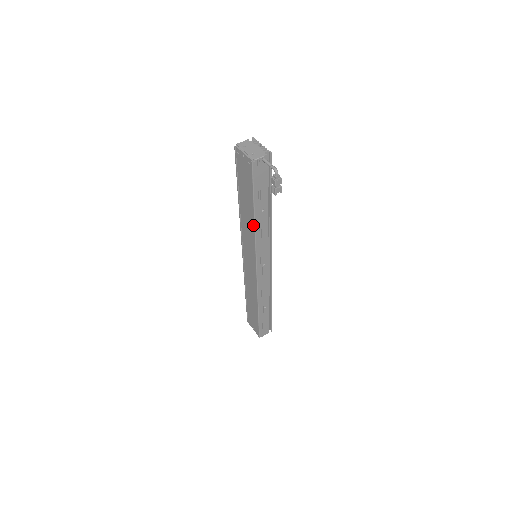
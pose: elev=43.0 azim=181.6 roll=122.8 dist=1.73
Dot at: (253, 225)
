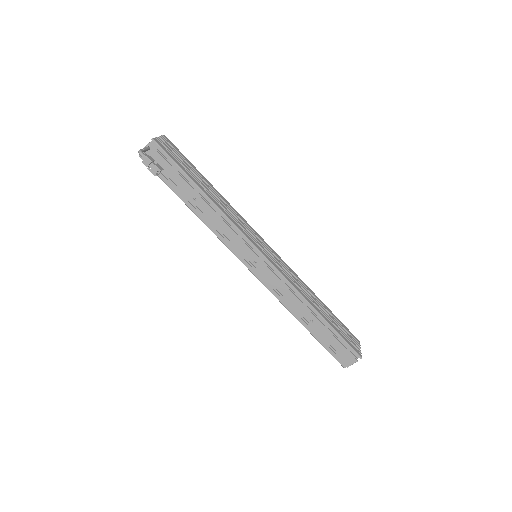
Dot at: (202, 219)
